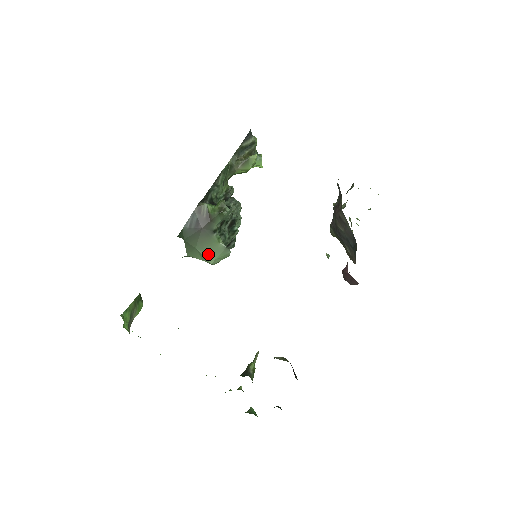
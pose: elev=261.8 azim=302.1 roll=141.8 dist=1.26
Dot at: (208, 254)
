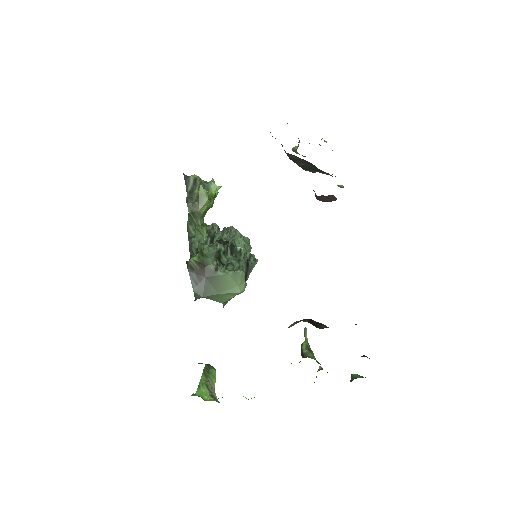
Dot at: (230, 289)
